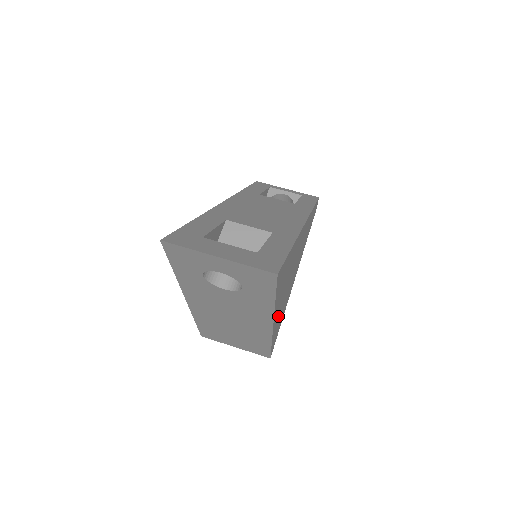
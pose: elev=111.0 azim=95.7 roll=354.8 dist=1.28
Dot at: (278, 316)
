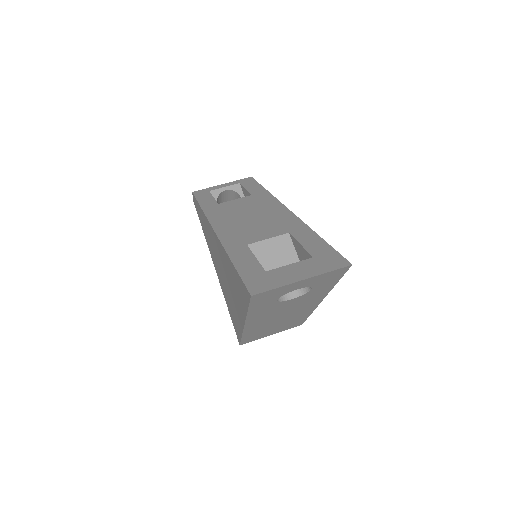
Dot at: occluded
